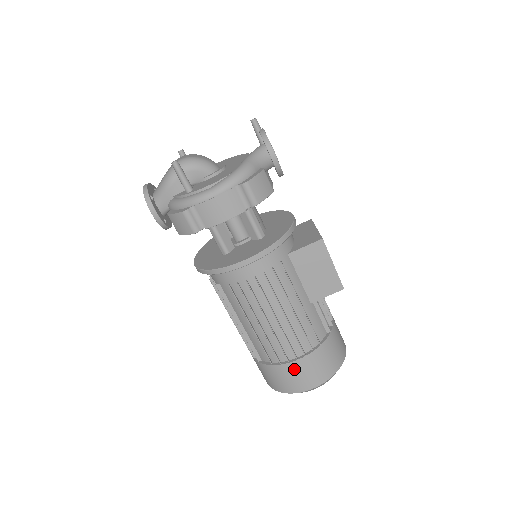
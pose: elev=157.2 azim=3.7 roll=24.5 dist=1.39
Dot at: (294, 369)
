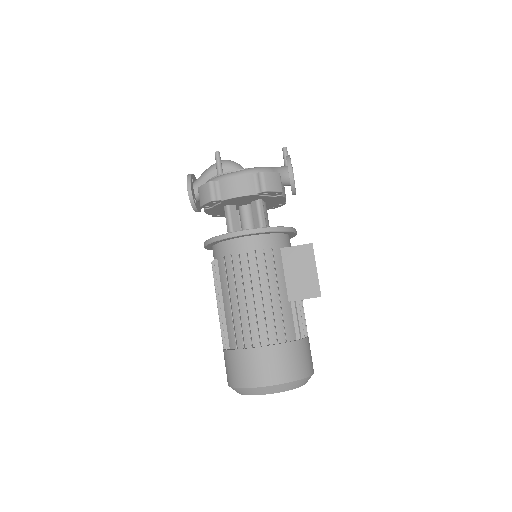
Dot at: (255, 357)
